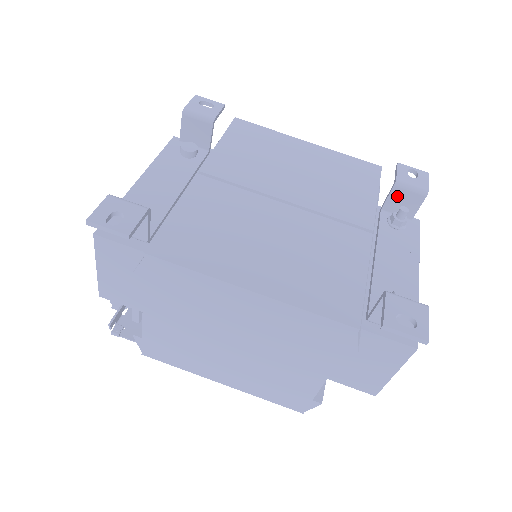
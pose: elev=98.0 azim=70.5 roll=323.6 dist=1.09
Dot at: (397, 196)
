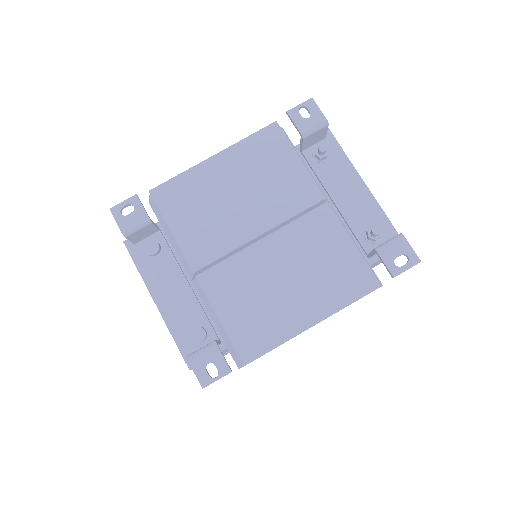
Dot at: (308, 140)
